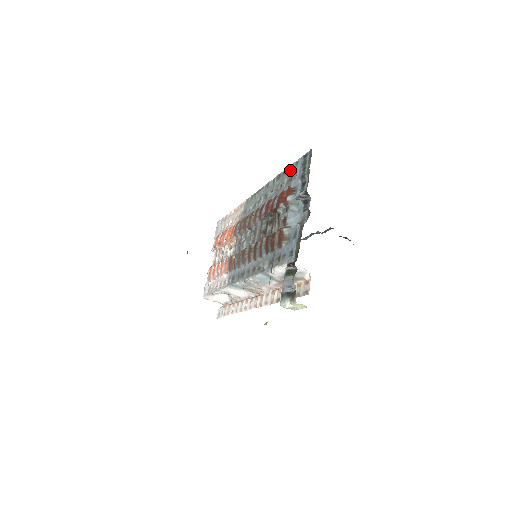
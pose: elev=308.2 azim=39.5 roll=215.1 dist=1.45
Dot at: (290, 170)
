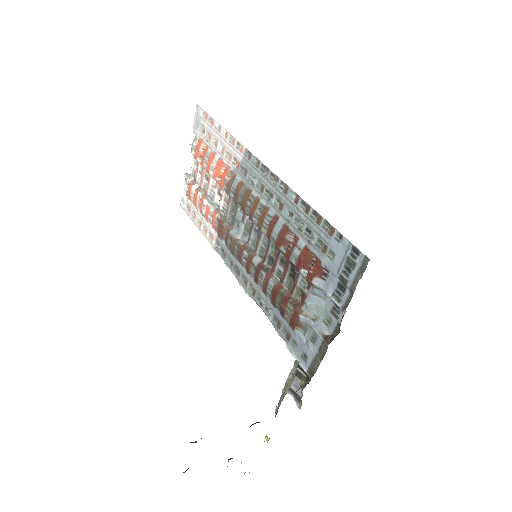
Dot at: (326, 230)
